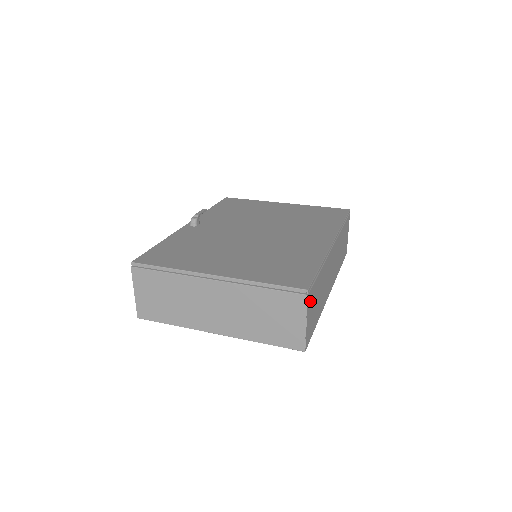
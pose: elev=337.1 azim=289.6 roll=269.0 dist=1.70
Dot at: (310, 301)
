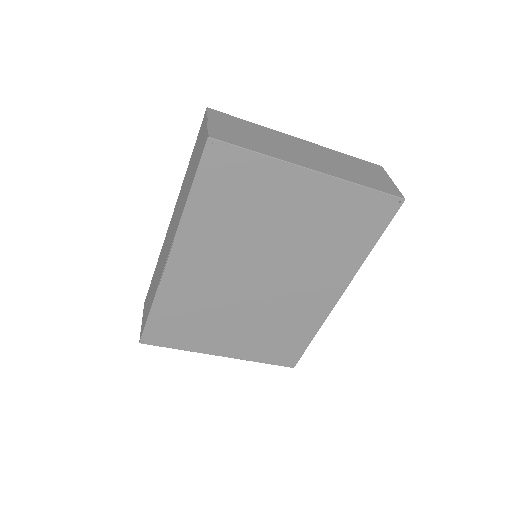
Dot at: occluded
